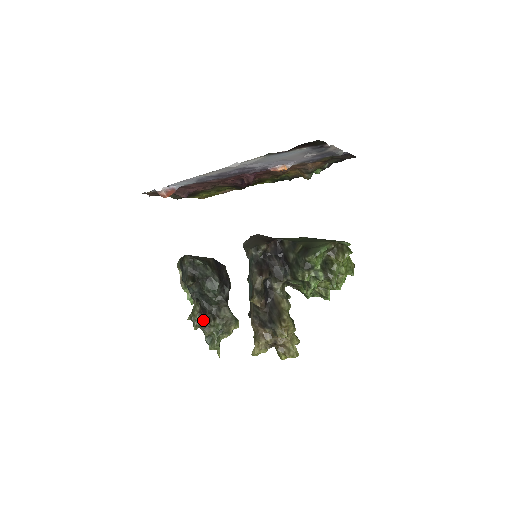
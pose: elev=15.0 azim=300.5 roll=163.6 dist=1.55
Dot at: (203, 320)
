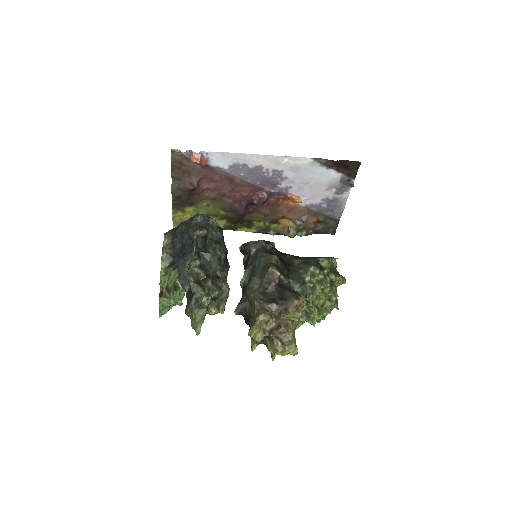
Dot at: (197, 279)
